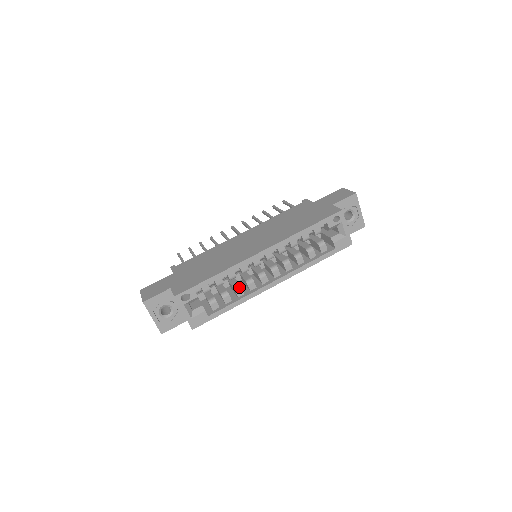
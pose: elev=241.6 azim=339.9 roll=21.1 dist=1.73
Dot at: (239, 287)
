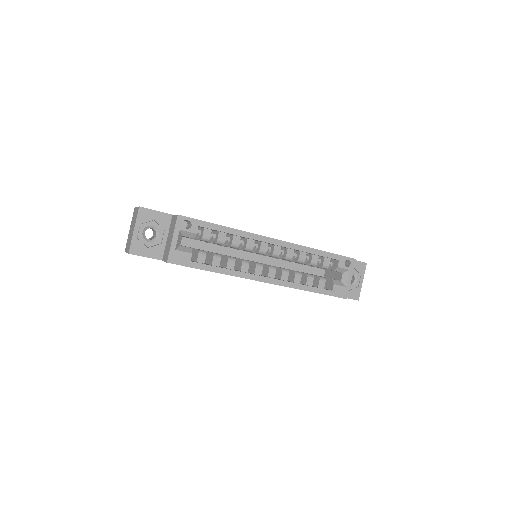
Dot at: (234, 259)
